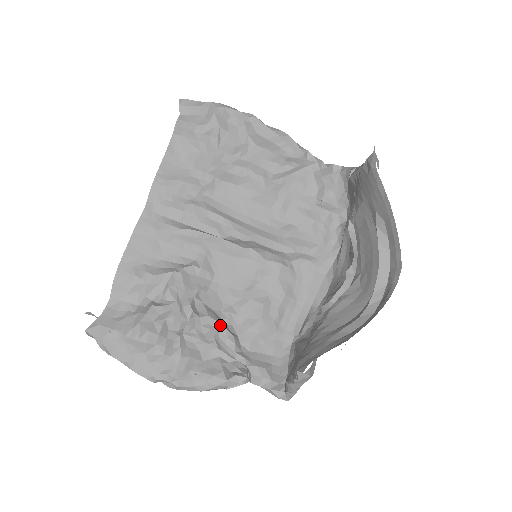
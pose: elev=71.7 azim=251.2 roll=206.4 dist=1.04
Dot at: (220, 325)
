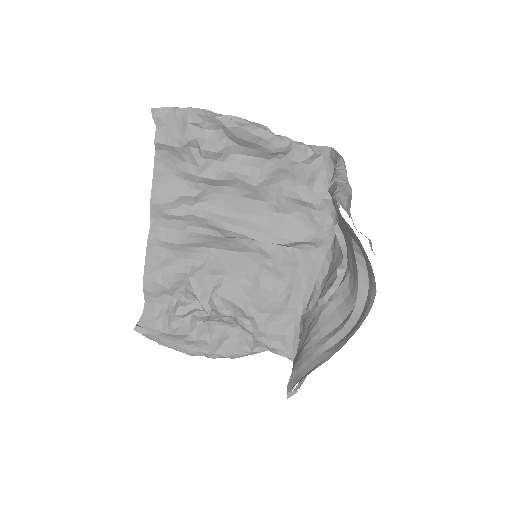
Dot at: (236, 314)
